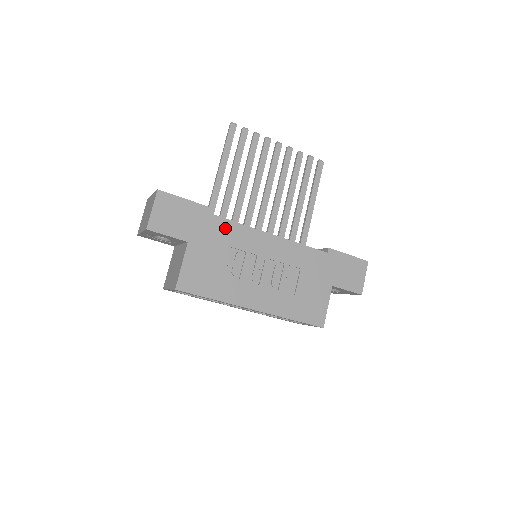
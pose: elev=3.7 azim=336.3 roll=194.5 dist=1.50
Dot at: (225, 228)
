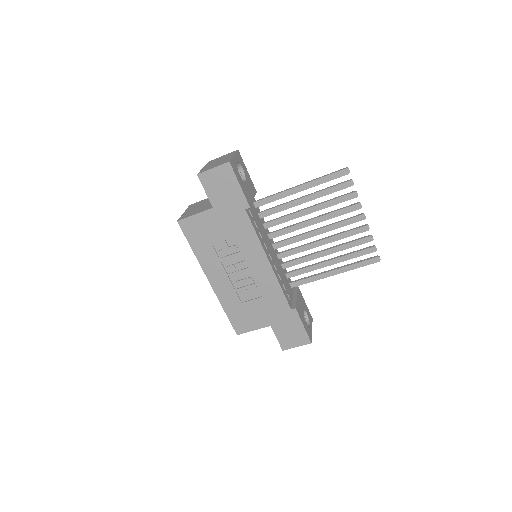
Dot at: (244, 226)
